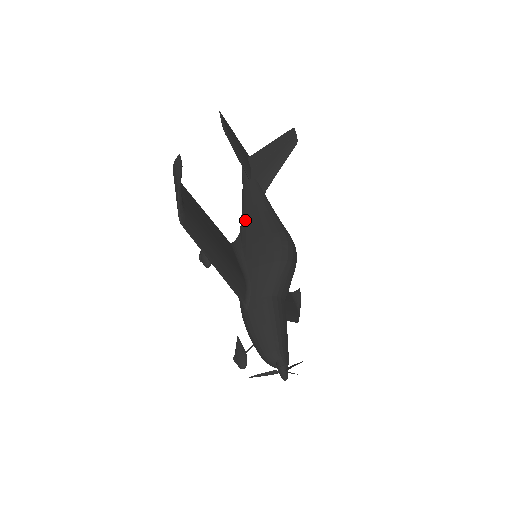
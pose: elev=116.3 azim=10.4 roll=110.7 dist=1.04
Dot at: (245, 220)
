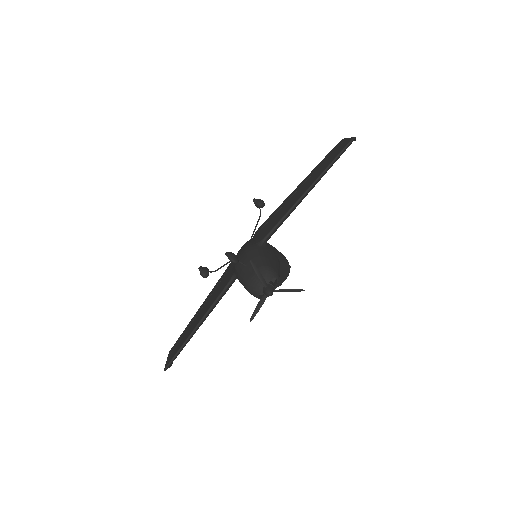
Dot at: occluded
